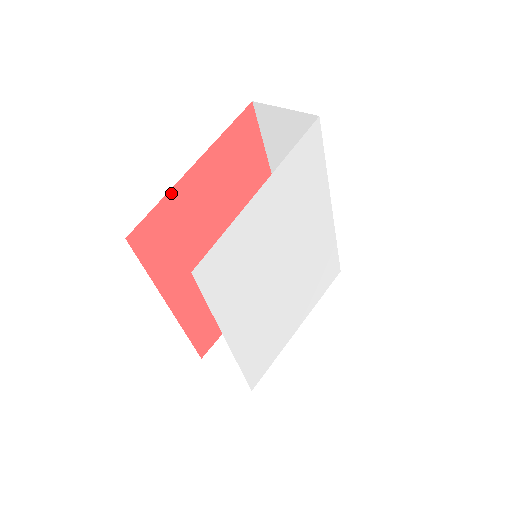
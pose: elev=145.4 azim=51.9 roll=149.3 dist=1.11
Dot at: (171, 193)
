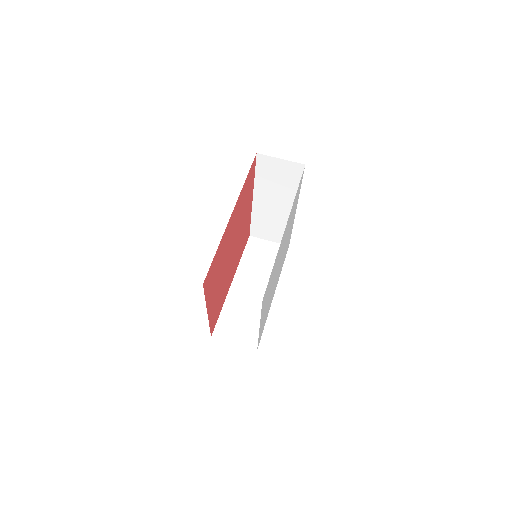
Dot at: (209, 321)
